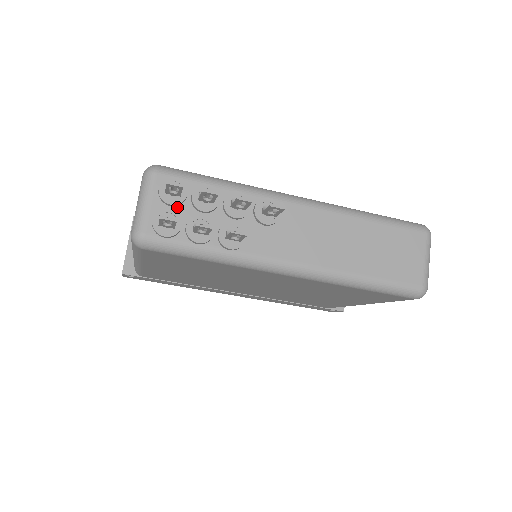
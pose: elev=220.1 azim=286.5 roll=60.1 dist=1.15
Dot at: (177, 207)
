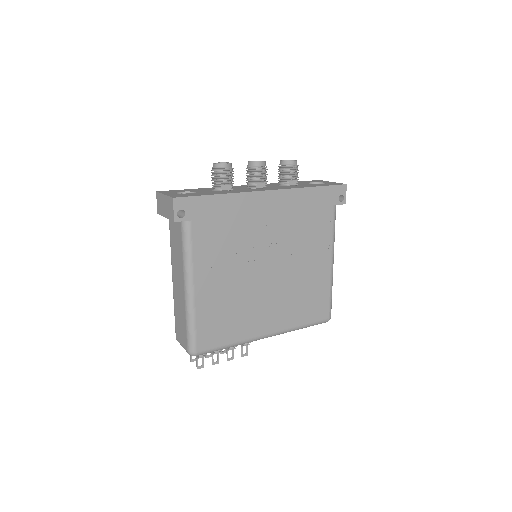
Dot at: occluded
